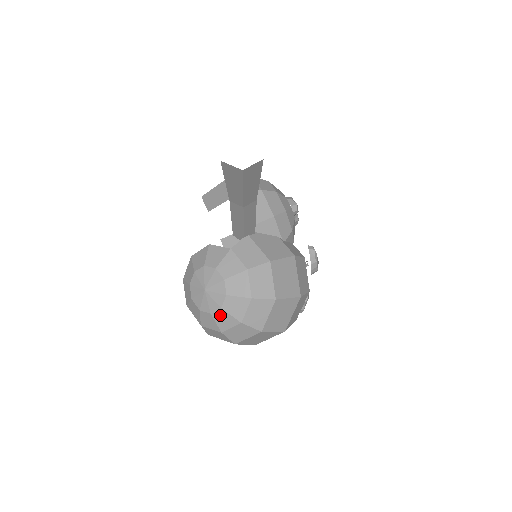
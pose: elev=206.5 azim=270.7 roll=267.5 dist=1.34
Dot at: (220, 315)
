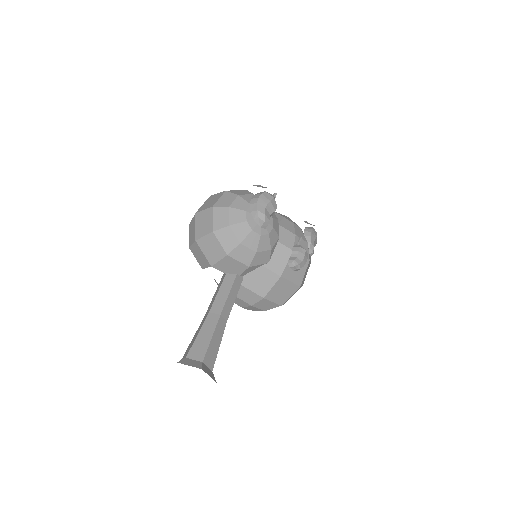
Dot at: occluded
